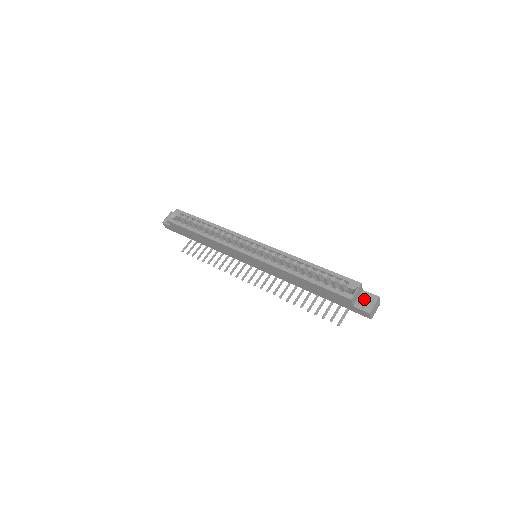
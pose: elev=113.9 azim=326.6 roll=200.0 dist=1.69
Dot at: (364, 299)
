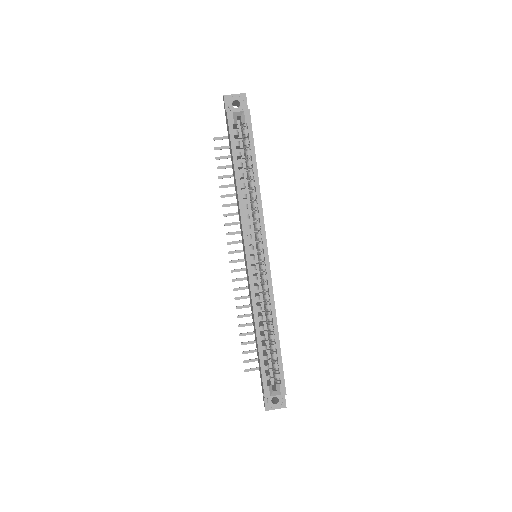
Dot at: occluded
